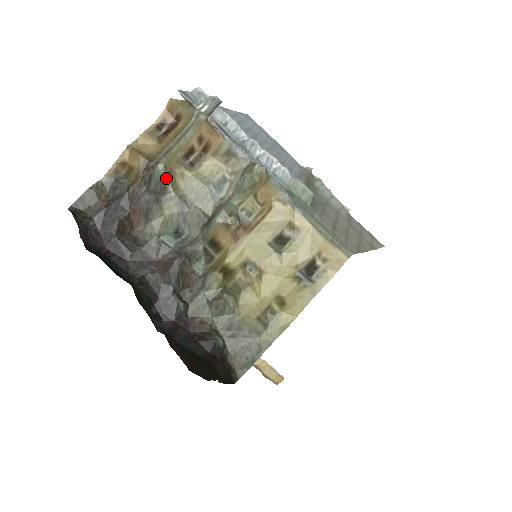
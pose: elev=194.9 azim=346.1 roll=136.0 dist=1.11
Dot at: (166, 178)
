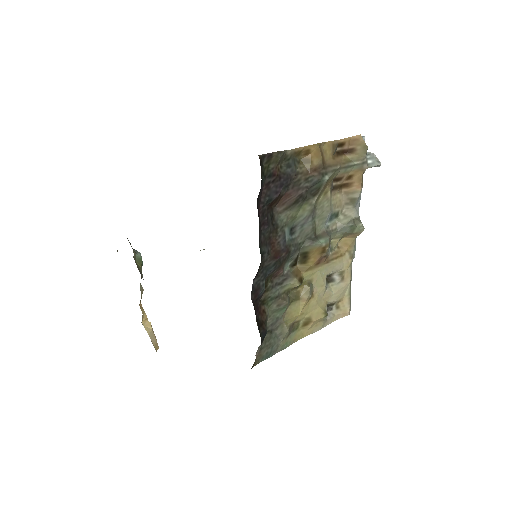
Dot at: (321, 188)
